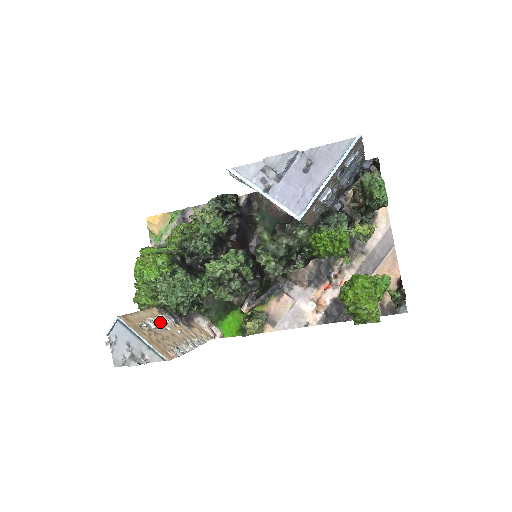
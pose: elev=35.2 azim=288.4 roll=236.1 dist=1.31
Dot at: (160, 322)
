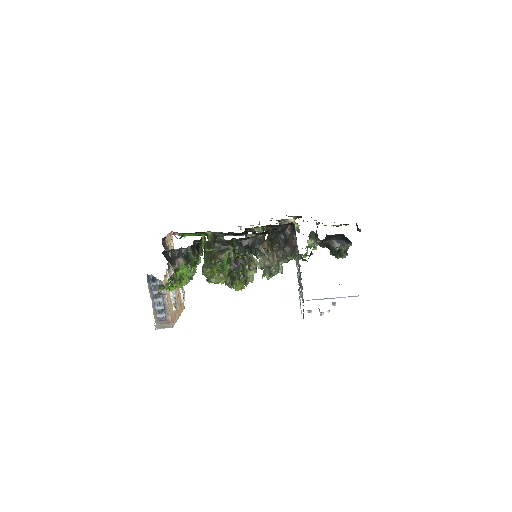
Dot at: occluded
